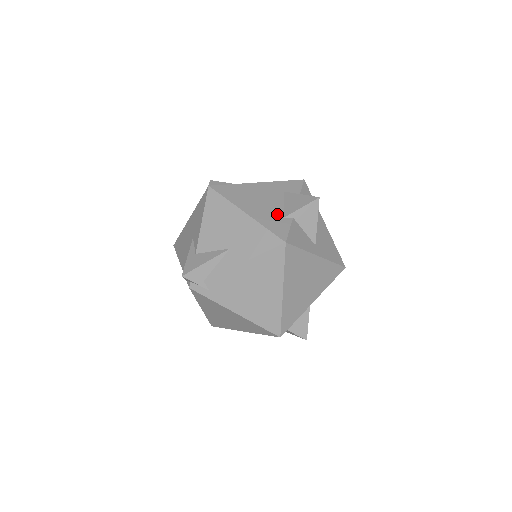
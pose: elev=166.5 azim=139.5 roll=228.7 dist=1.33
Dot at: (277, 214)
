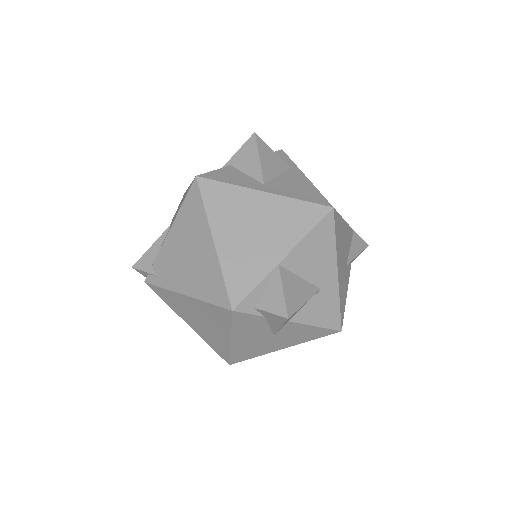
Dot at: occluded
